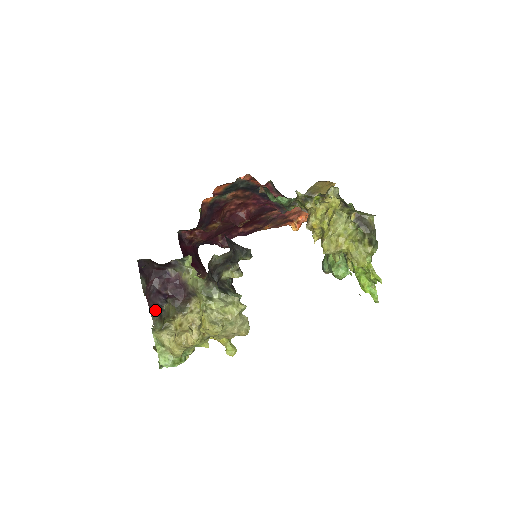
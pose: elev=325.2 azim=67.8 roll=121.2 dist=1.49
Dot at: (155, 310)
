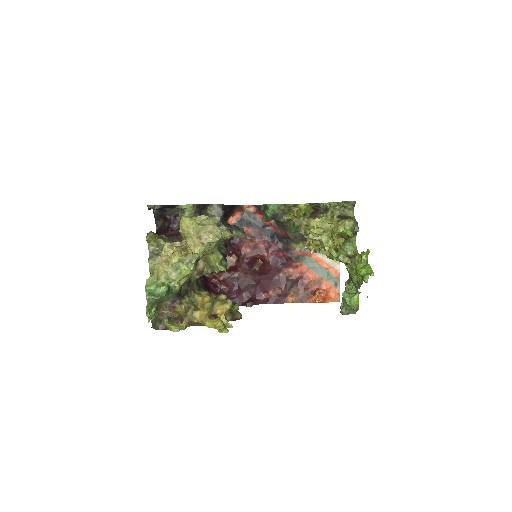
Dot at: occluded
